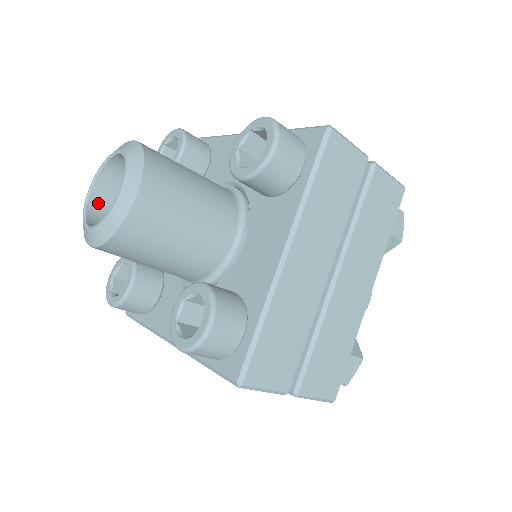
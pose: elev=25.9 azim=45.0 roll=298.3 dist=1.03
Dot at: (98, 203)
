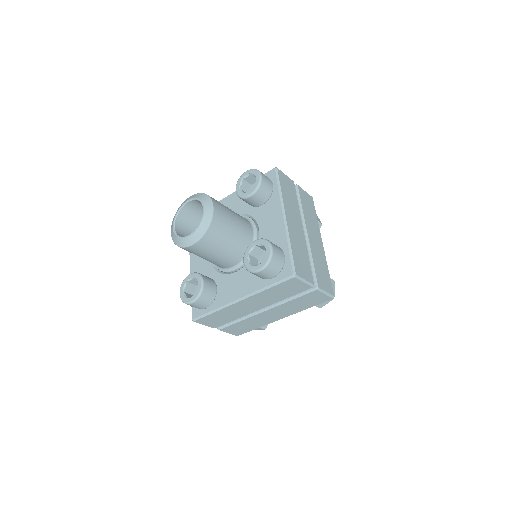
Dot at: (188, 208)
